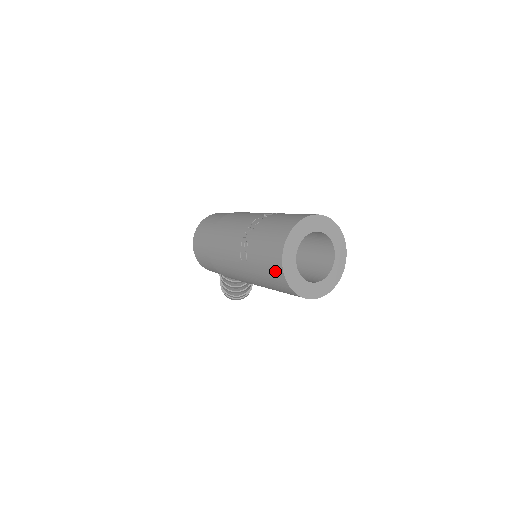
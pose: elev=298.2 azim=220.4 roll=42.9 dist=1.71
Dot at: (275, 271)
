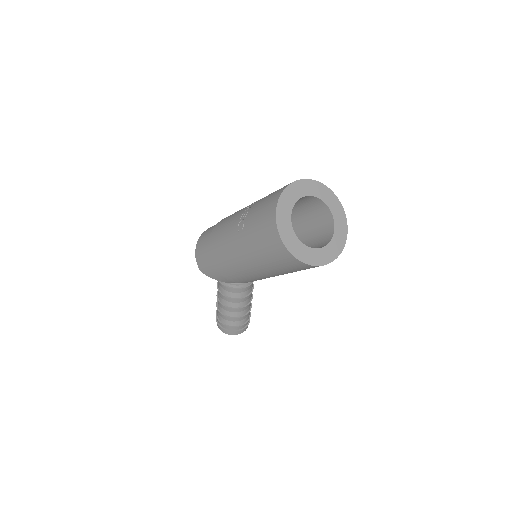
Dot at: (268, 222)
